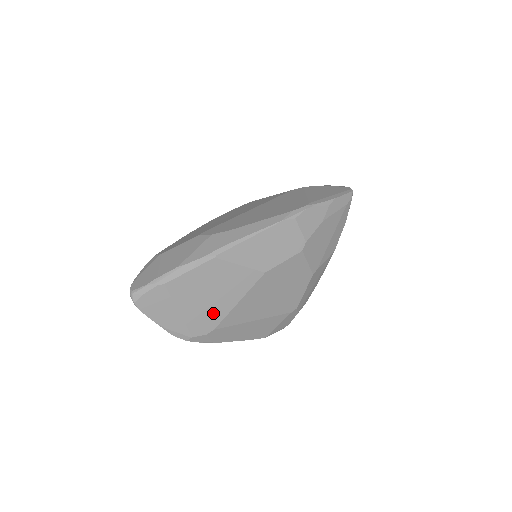
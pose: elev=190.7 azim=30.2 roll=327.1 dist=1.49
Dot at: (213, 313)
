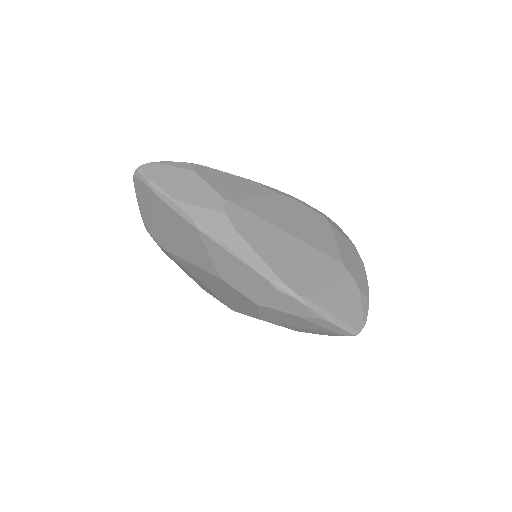
Dot at: (171, 244)
